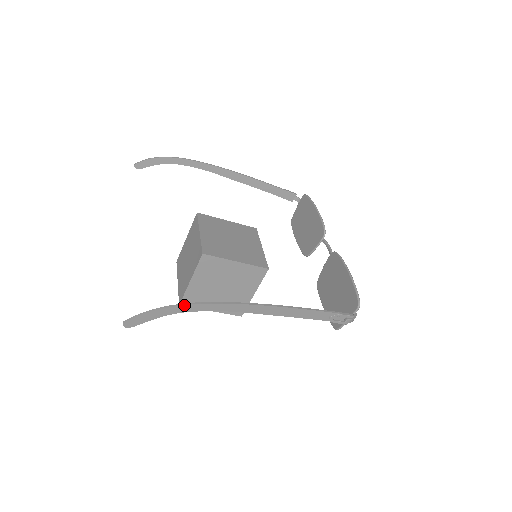
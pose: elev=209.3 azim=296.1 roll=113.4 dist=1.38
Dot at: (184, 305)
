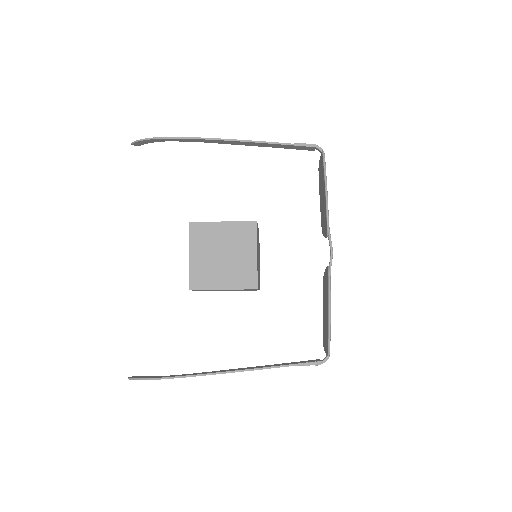
Dot at: (159, 379)
